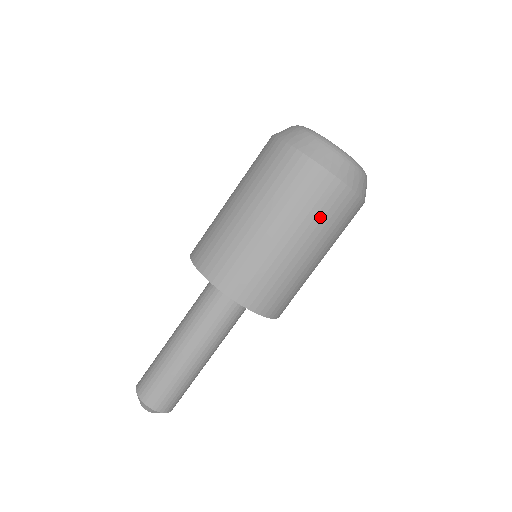
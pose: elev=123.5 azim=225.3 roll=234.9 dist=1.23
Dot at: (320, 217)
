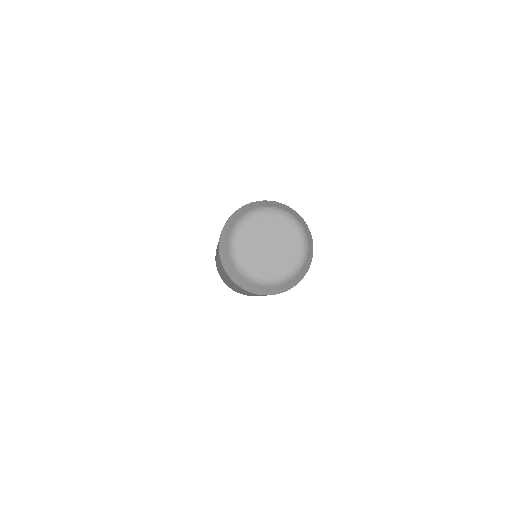
Dot at: (252, 294)
